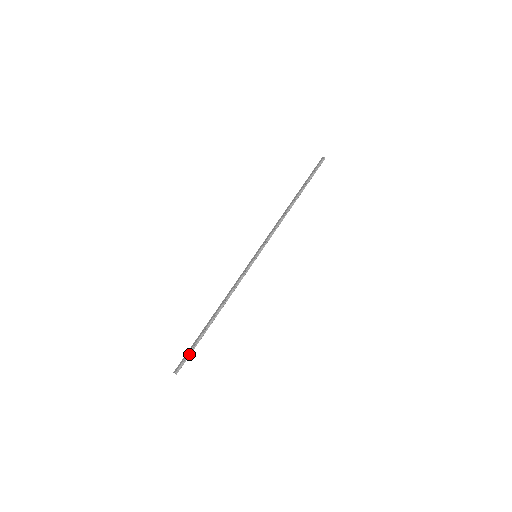
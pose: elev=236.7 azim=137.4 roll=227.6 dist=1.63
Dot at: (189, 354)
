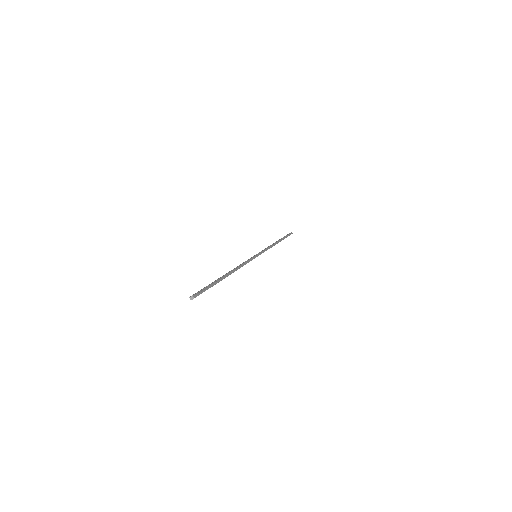
Dot at: (206, 288)
